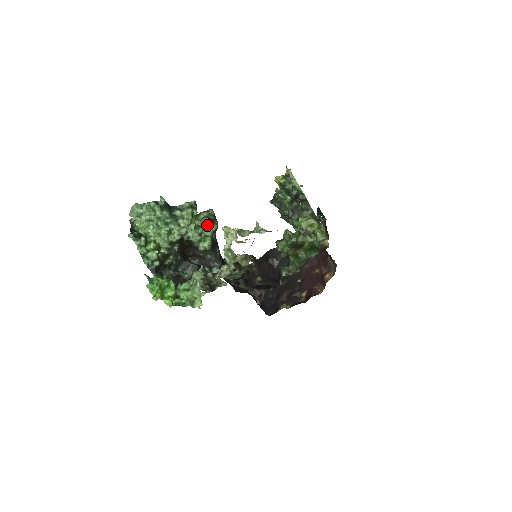
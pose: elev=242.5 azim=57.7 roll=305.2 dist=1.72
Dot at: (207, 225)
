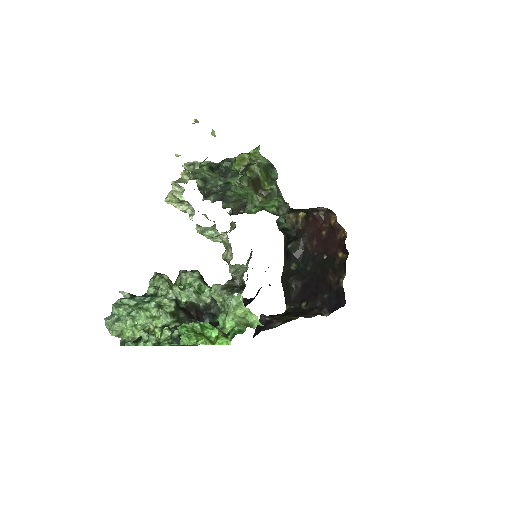
Dot at: (187, 277)
